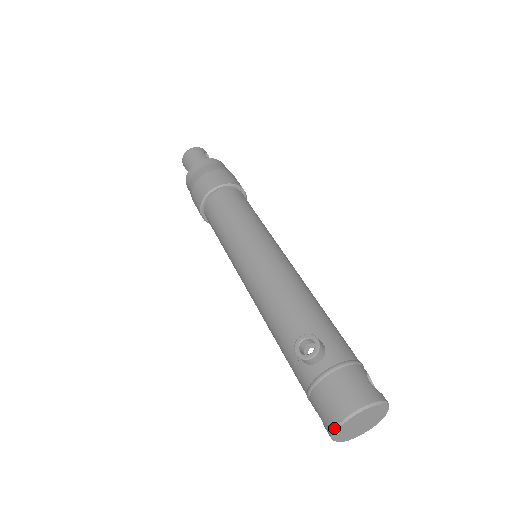
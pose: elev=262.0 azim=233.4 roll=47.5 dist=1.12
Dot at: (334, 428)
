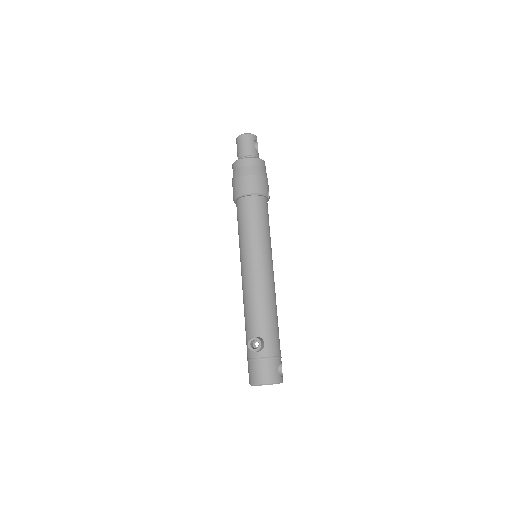
Dot at: (251, 384)
